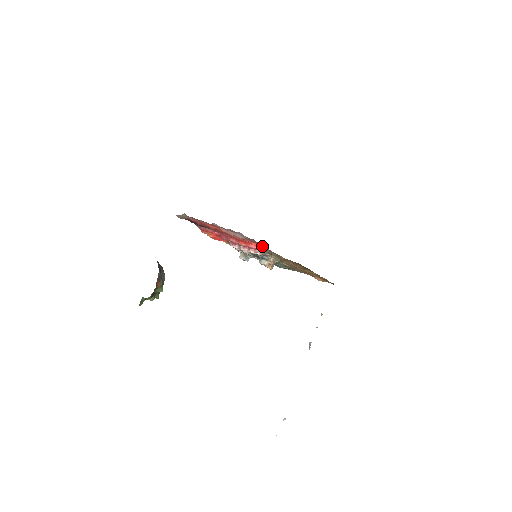
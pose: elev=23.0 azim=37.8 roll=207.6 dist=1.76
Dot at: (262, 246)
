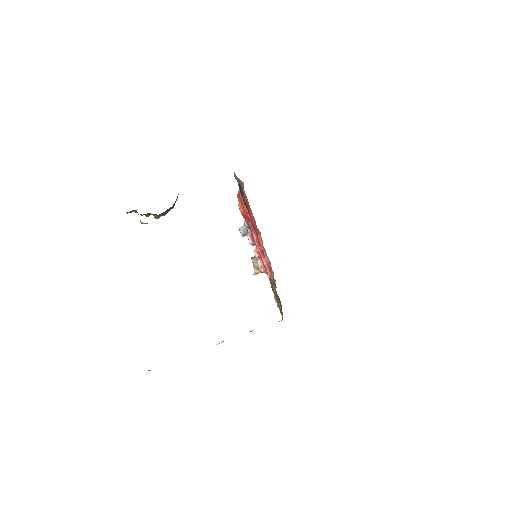
Dot at: occluded
